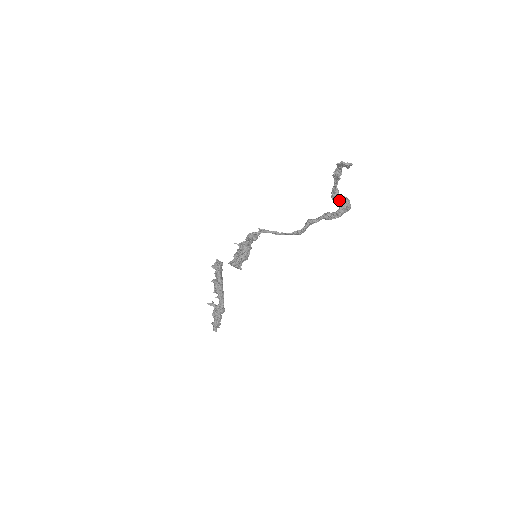
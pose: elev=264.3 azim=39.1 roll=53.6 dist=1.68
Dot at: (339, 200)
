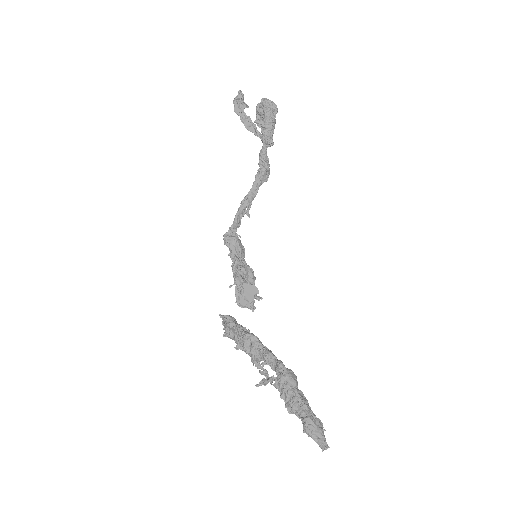
Dot at: (257, 108)
